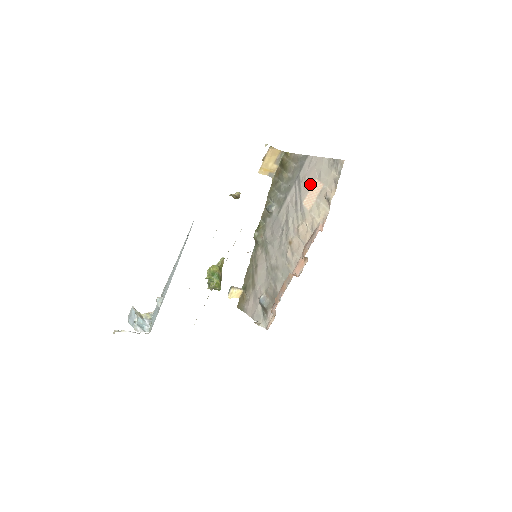
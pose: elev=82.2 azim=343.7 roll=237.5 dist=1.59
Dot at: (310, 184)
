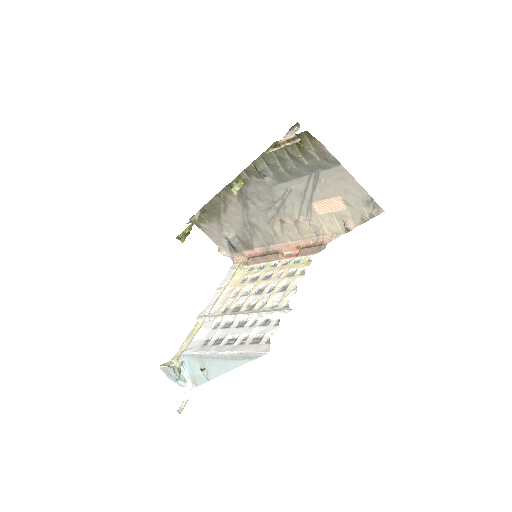
Dot at: (330, 195)
